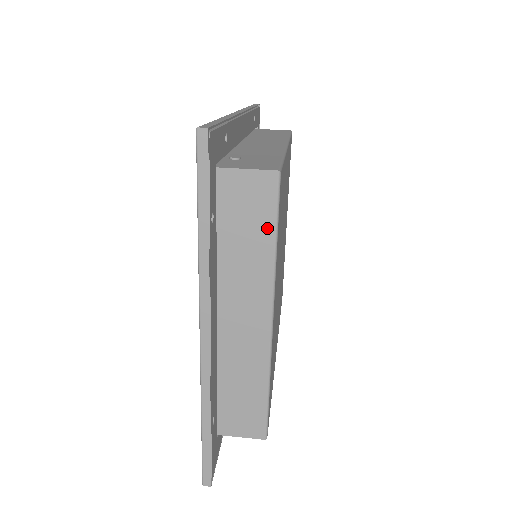
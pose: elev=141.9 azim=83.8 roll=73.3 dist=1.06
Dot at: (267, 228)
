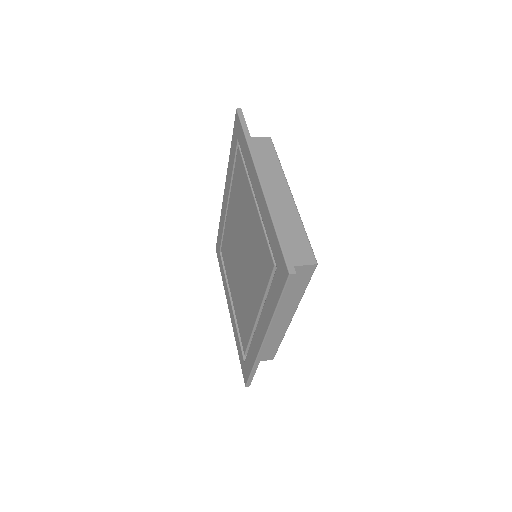
Dot at: (273, 156)
